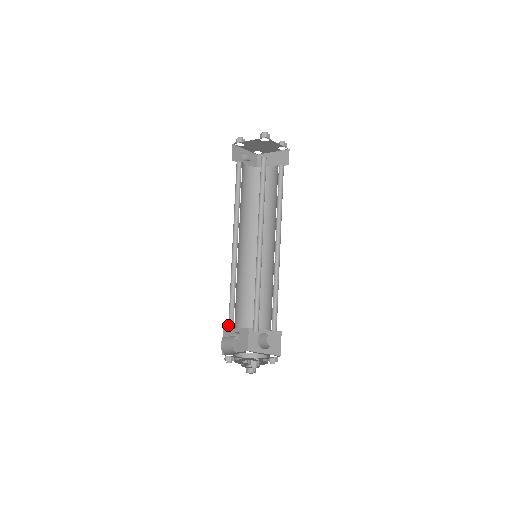
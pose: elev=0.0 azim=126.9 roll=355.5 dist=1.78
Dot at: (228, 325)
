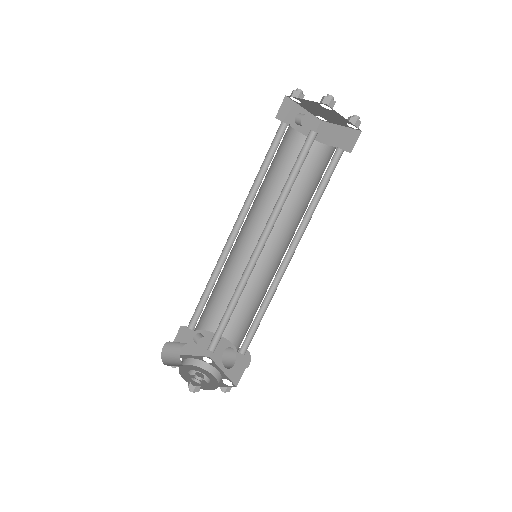
Dot at: (189, 323)
